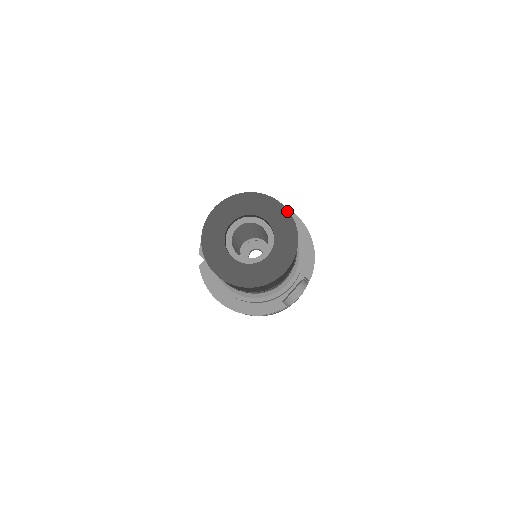
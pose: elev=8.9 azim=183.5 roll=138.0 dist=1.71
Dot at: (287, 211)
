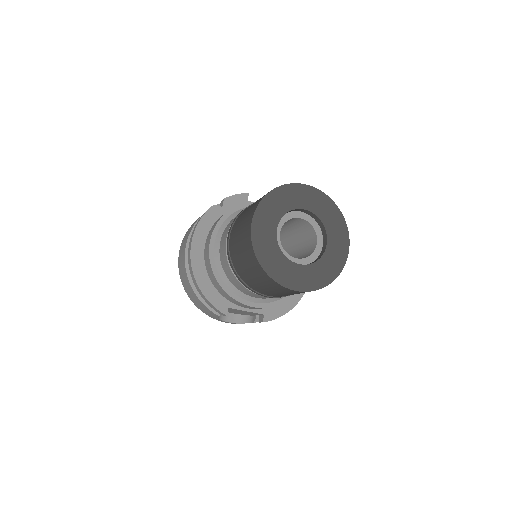
Dot at: (346, 258)
